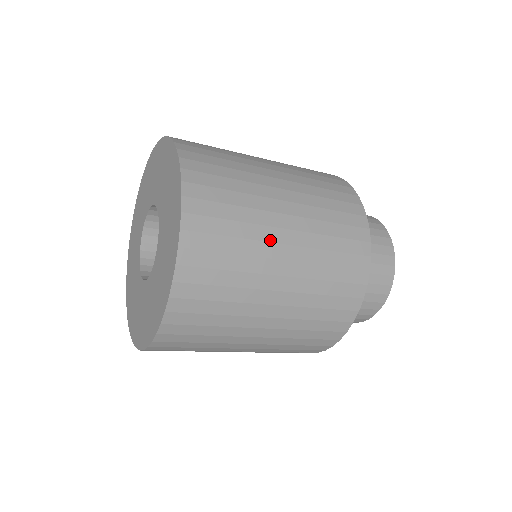
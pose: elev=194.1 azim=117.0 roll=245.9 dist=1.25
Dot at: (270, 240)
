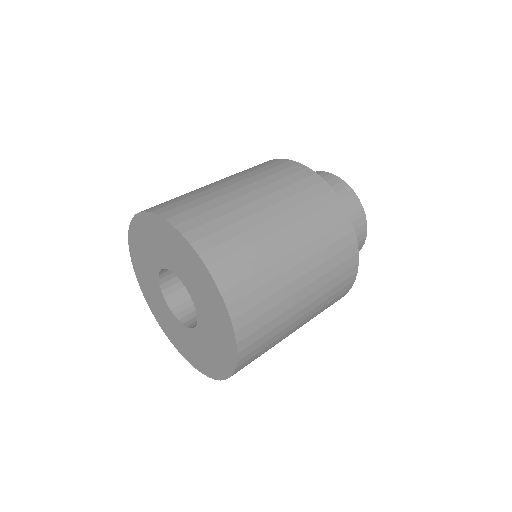
Dot at: (281, 257)
